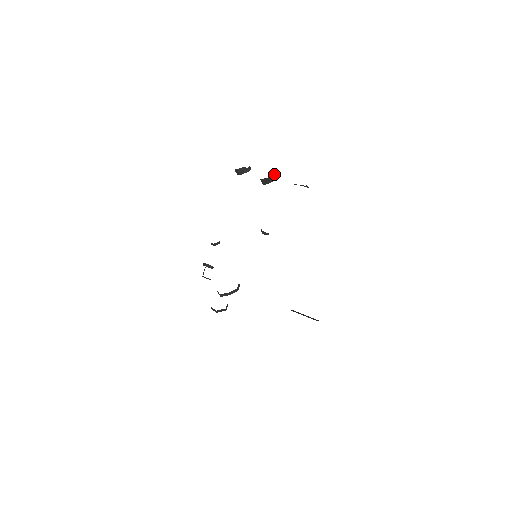
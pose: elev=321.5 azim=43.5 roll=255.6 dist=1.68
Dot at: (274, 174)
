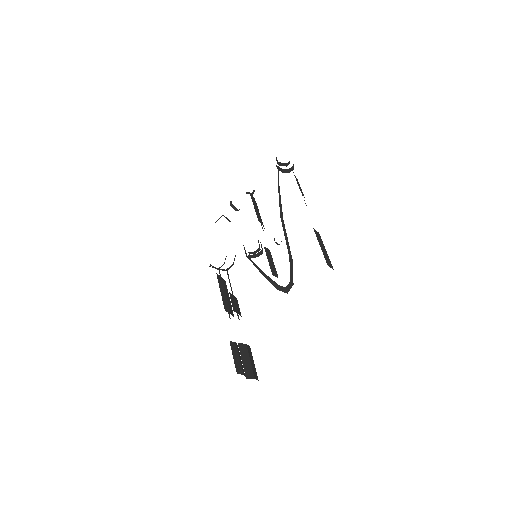
Dot at: occluded
